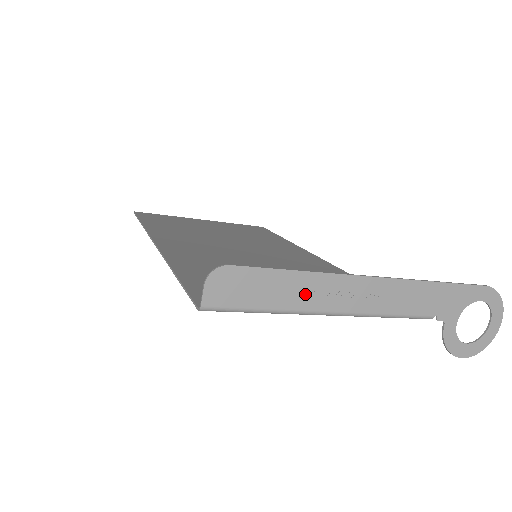
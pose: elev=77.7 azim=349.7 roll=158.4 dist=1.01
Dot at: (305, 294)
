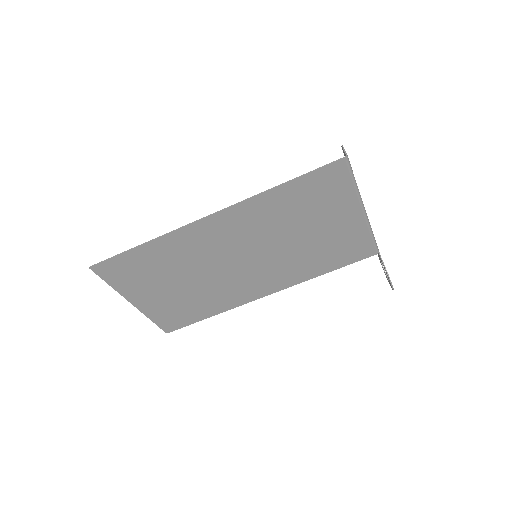
Dot at: occluded
